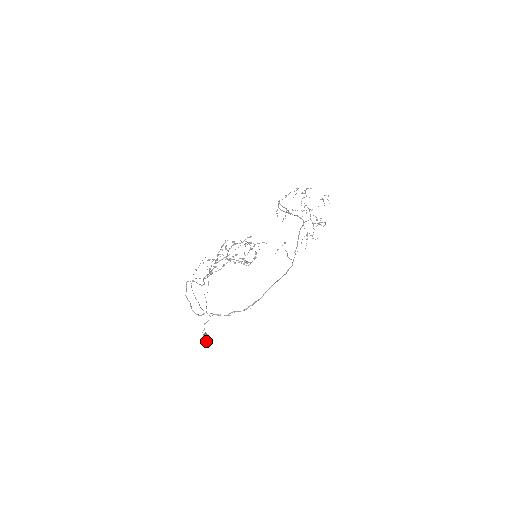
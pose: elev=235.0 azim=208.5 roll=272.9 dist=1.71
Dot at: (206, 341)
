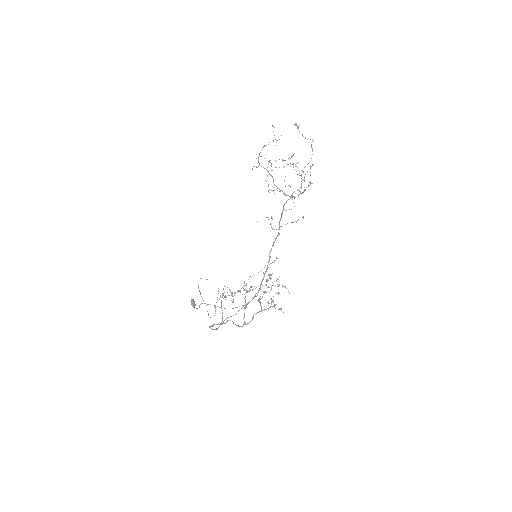
Dot at: (194, 306)
